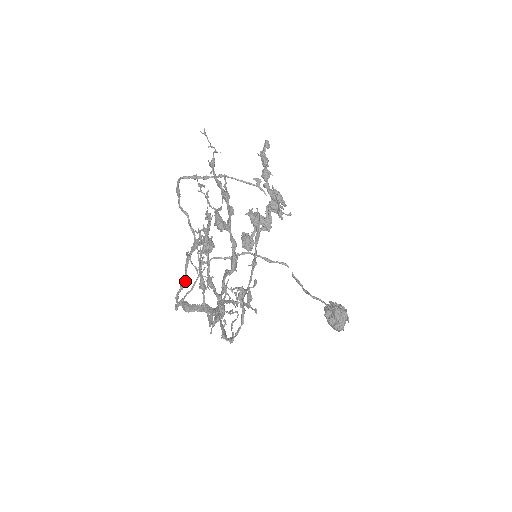
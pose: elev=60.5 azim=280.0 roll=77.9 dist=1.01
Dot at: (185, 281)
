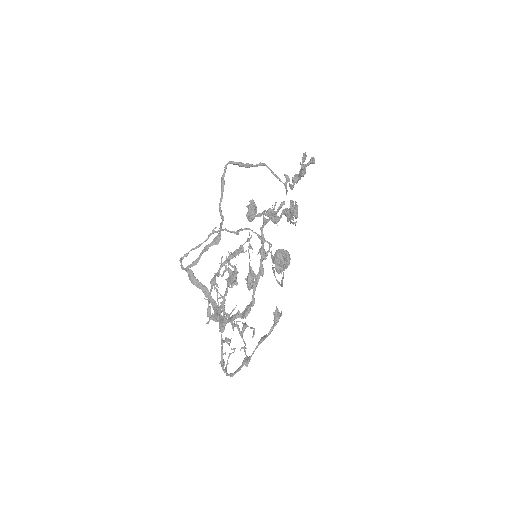
Dot at: occluded
